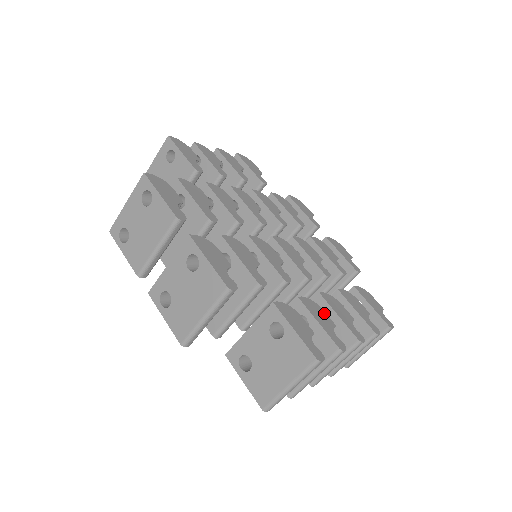
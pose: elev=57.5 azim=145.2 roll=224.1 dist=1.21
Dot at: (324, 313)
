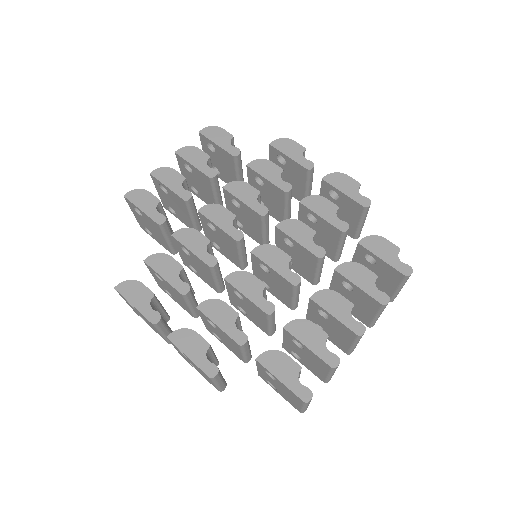
Dot at: (314, 327)
